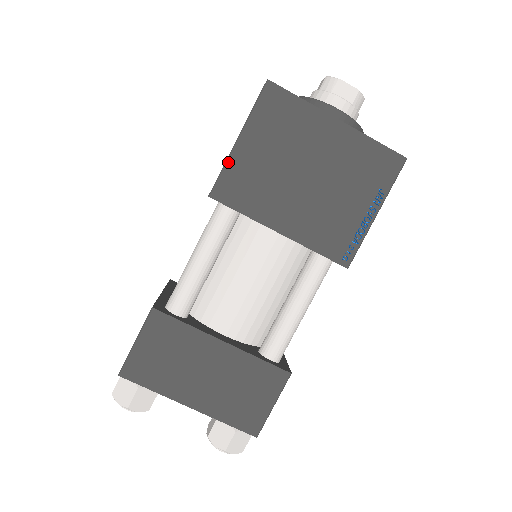
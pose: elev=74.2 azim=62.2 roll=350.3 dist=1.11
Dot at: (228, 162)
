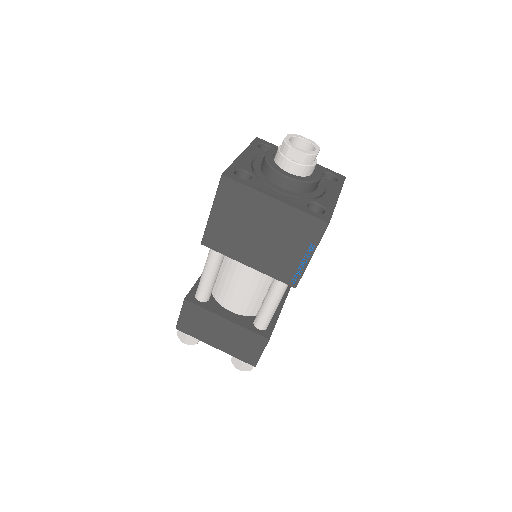
Dot at: (208, 225)
